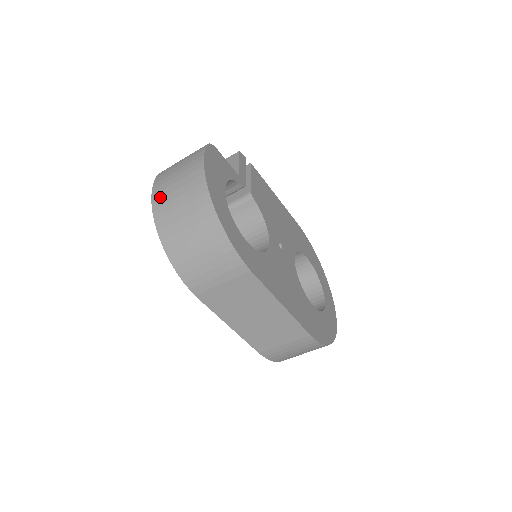
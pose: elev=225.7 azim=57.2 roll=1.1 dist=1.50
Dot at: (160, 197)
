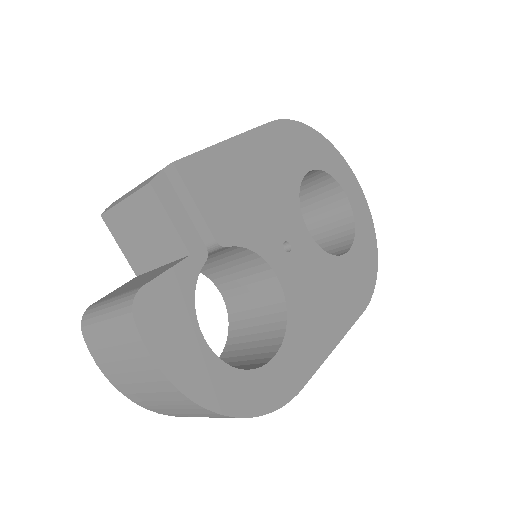
Dot at: (129, 392)
